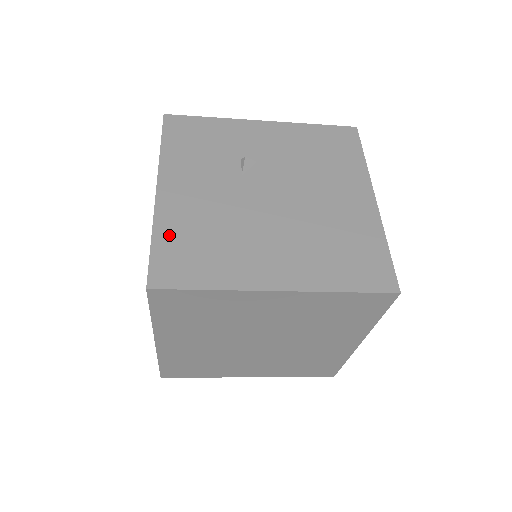
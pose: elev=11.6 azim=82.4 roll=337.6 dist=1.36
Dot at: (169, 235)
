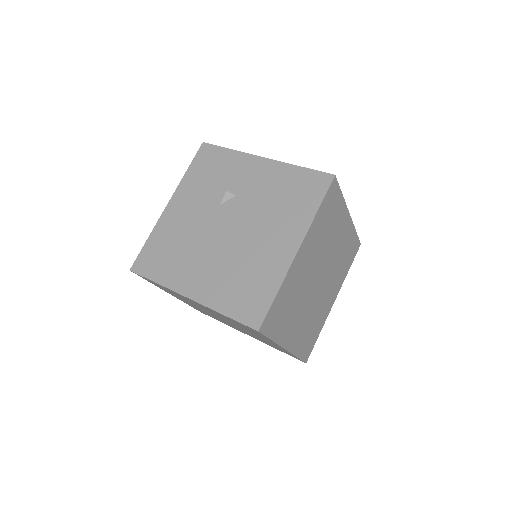
Dot at: (156, 239)
